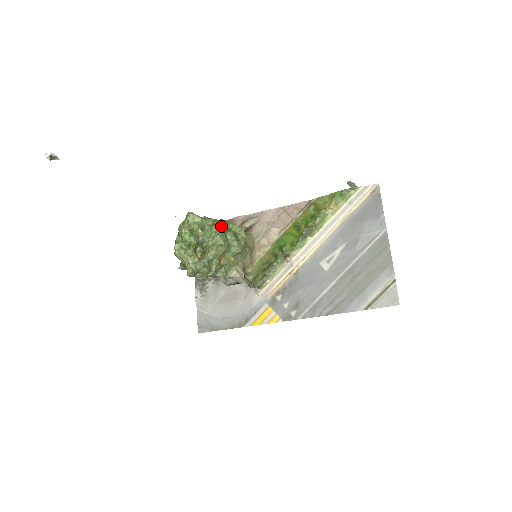
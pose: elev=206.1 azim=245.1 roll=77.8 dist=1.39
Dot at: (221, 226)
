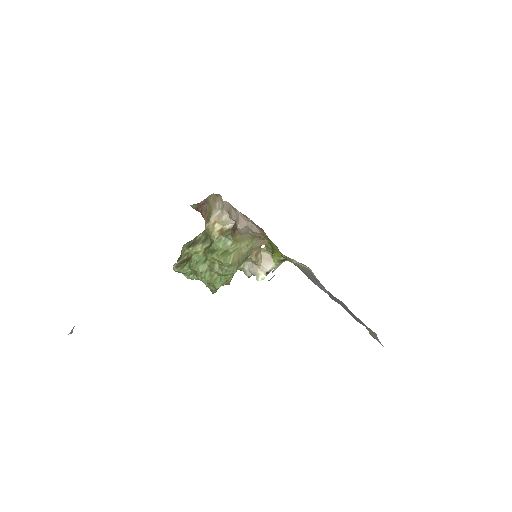
Dot at: (201, 278)
